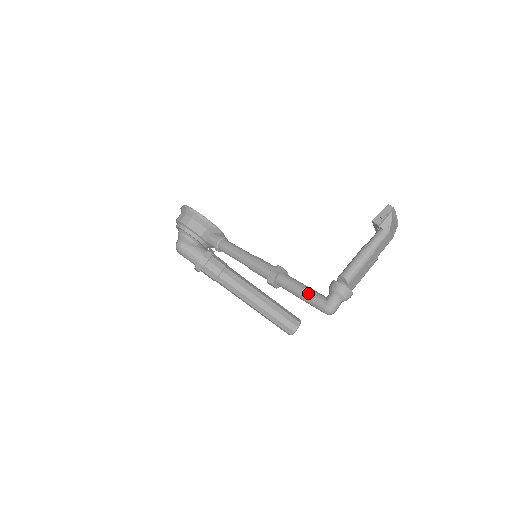
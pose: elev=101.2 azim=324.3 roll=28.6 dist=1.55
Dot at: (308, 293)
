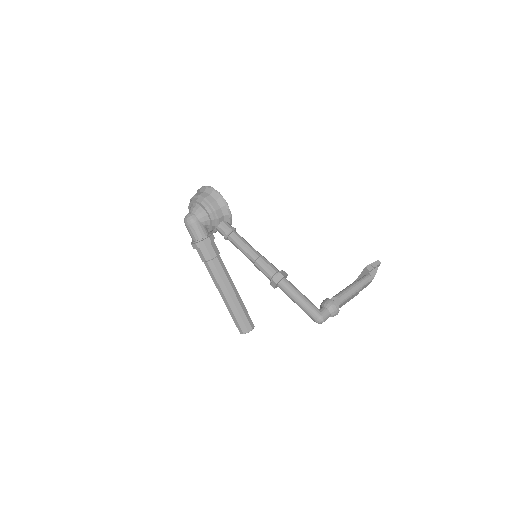
Dot at: (307, 301)
